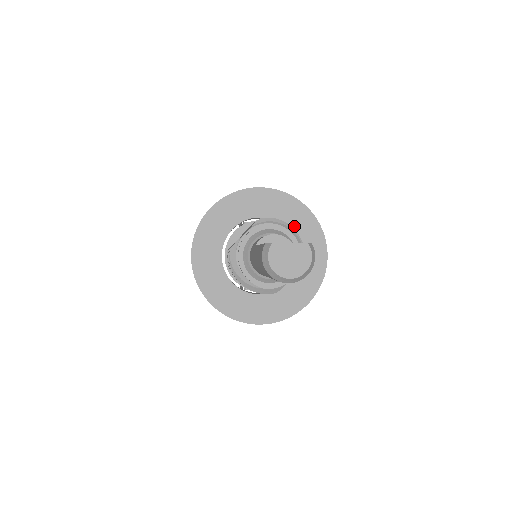
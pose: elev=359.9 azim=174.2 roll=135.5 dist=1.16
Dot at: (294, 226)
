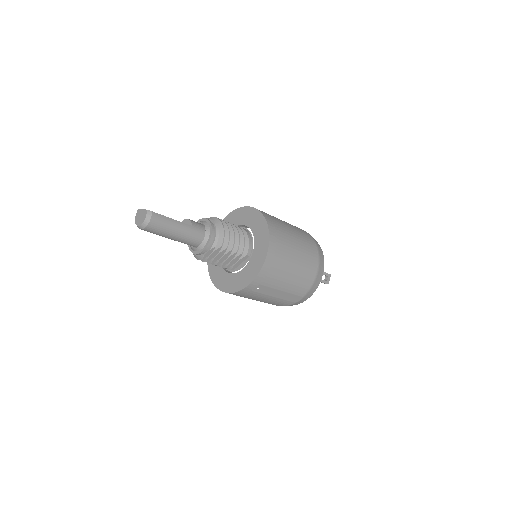
Dot at: (257, 233)
